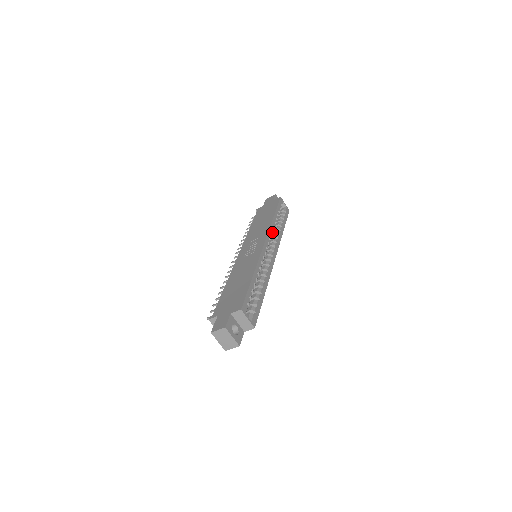
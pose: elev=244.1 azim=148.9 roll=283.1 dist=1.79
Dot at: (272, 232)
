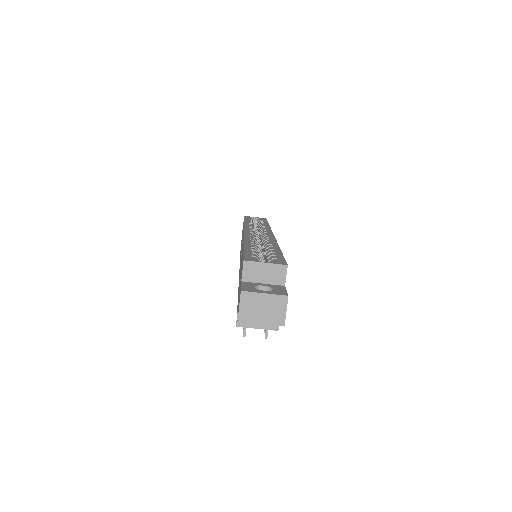
Dot at: (251, 227)
